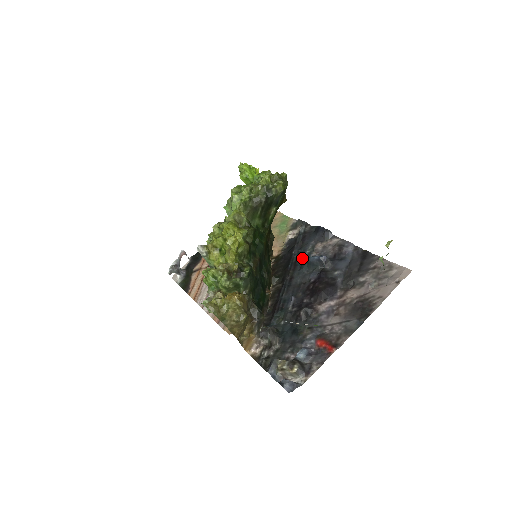
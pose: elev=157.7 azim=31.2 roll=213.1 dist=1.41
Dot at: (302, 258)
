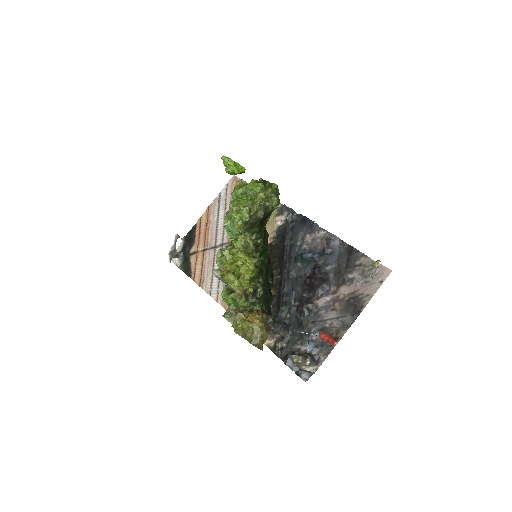
Dot at: (295, 250)
